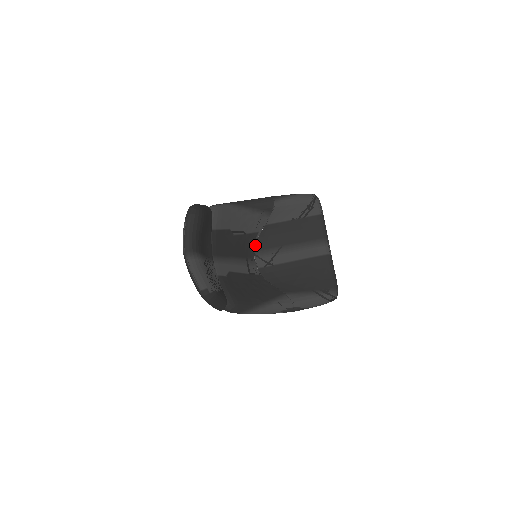
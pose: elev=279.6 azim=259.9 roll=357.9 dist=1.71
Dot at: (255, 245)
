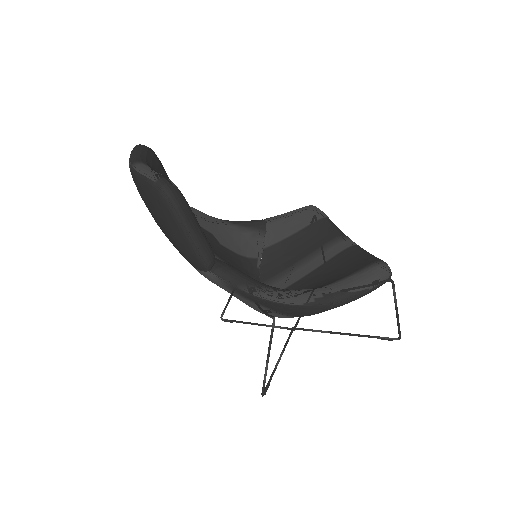
Dot at: (259, 276)
